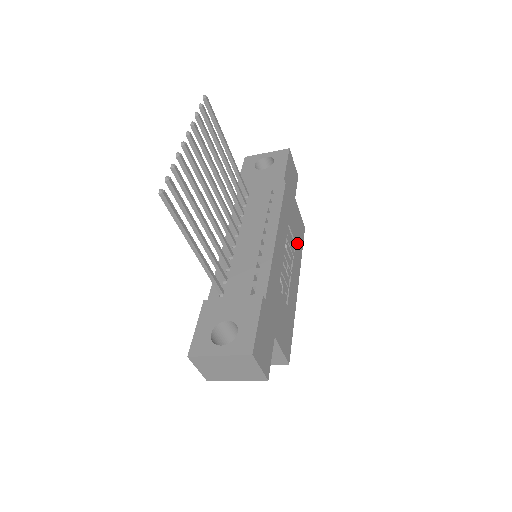
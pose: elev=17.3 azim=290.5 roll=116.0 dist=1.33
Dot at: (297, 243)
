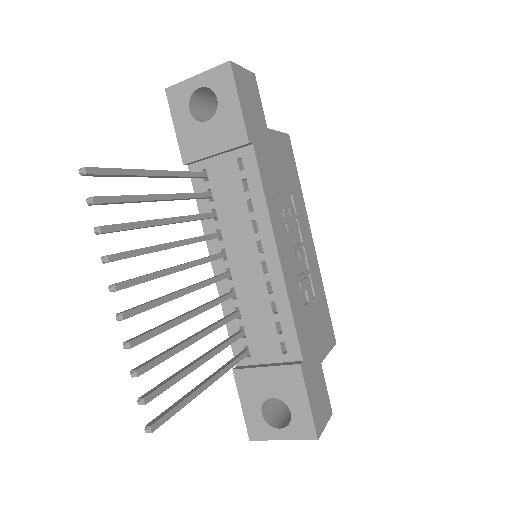
Dot at: (292, 187)
